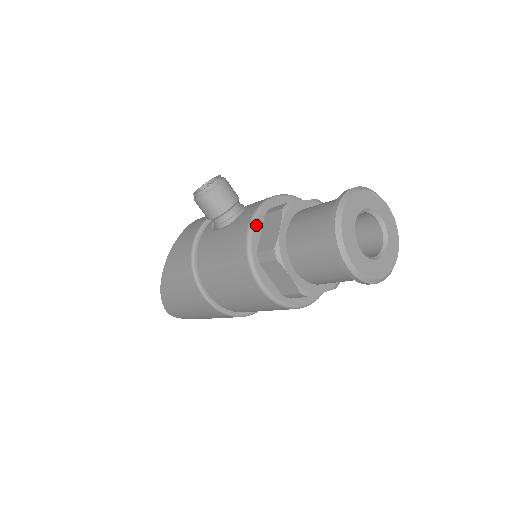
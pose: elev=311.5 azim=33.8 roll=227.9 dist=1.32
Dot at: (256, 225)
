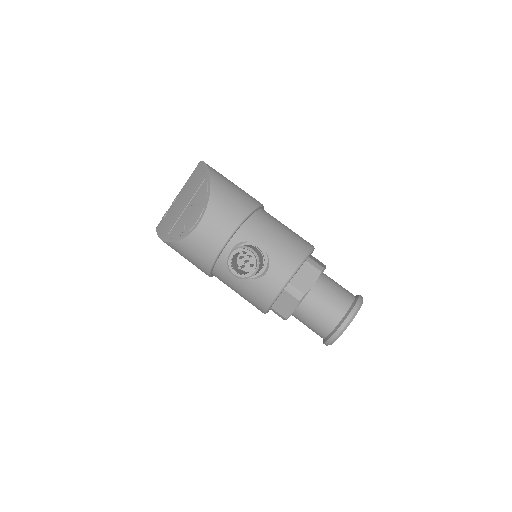
Dot at: (276, 299)
